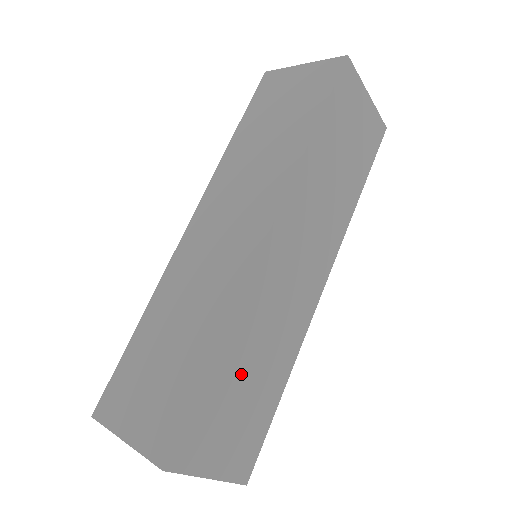
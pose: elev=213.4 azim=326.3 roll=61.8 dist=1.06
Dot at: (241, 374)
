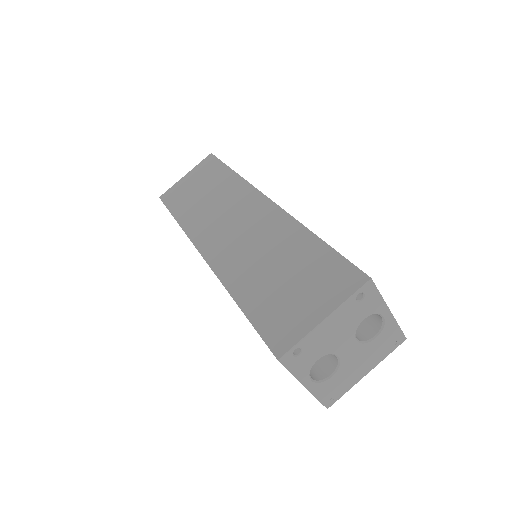
Dot at: occluded
